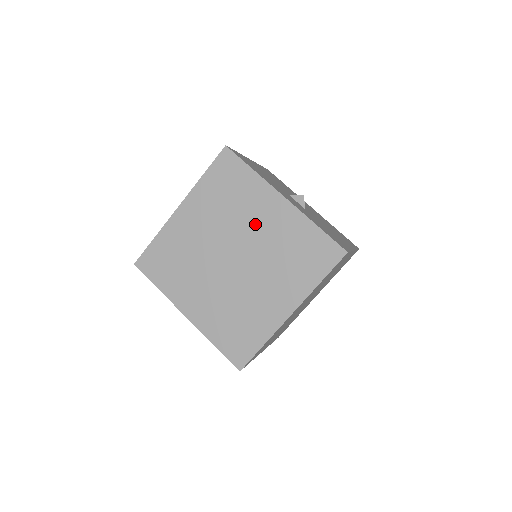
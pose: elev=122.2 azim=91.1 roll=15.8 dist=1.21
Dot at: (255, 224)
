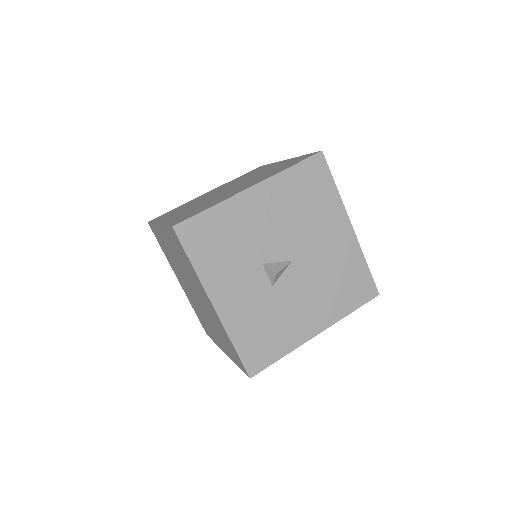
Dot at: (200, 294)
